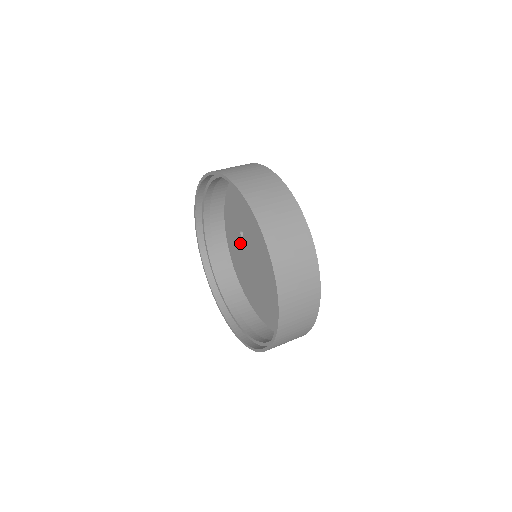
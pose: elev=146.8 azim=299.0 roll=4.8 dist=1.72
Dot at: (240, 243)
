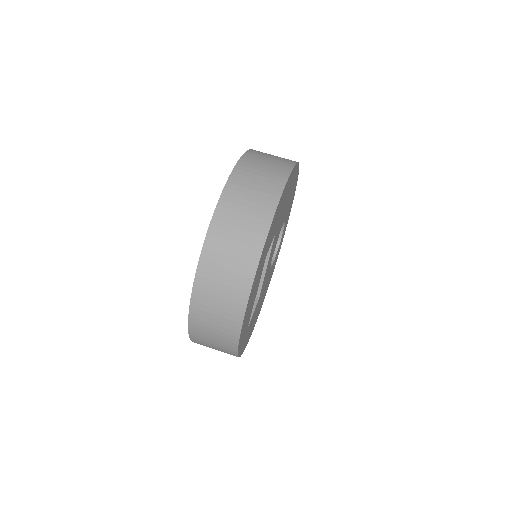
Dot at: occluded
